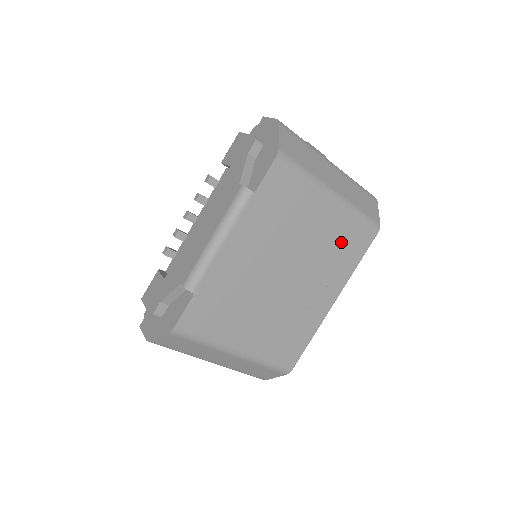
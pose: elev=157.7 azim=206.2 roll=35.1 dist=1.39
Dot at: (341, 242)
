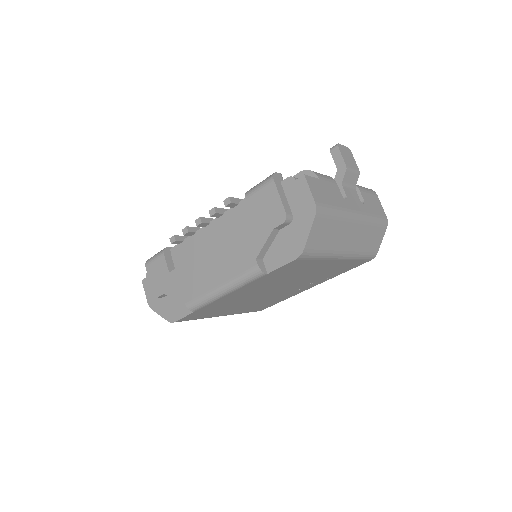
Dot at: (334, 270)
